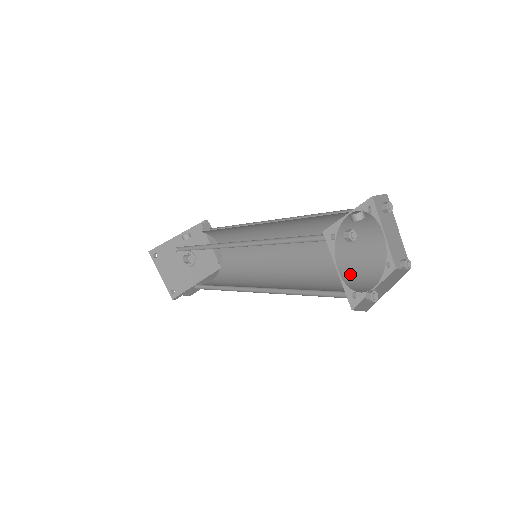
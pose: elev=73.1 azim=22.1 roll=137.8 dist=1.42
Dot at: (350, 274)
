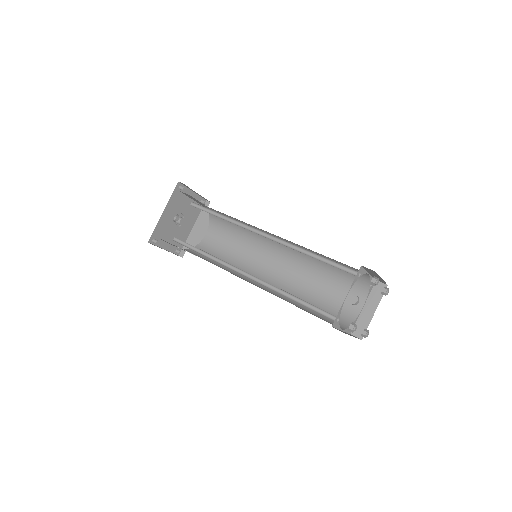
Dot at: (341, 283)
